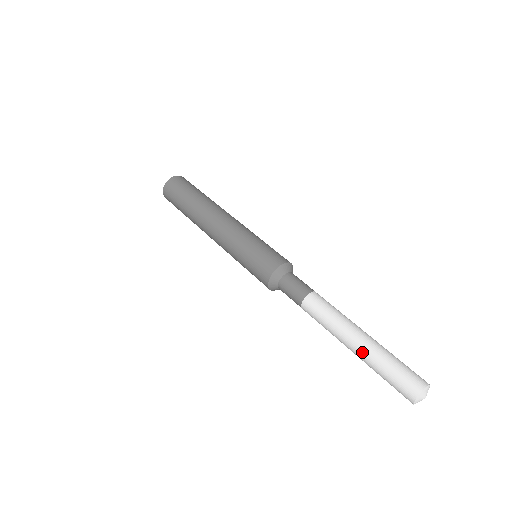
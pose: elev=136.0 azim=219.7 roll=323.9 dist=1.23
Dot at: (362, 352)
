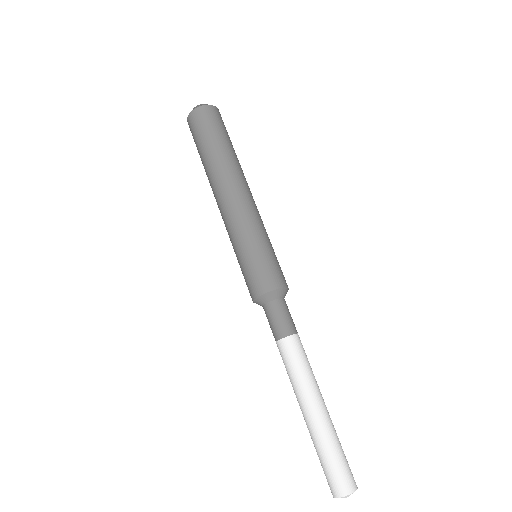
Dot at: (307, 427)
